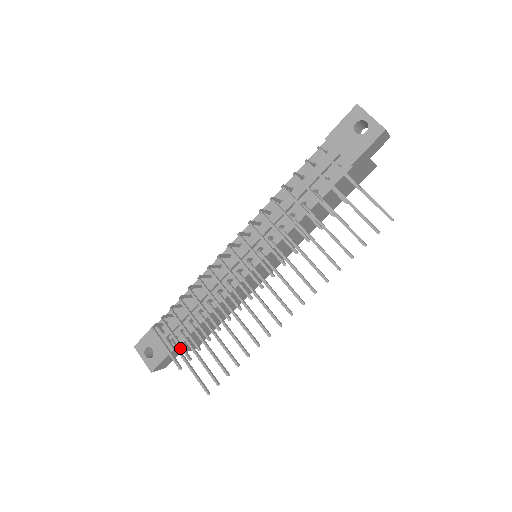
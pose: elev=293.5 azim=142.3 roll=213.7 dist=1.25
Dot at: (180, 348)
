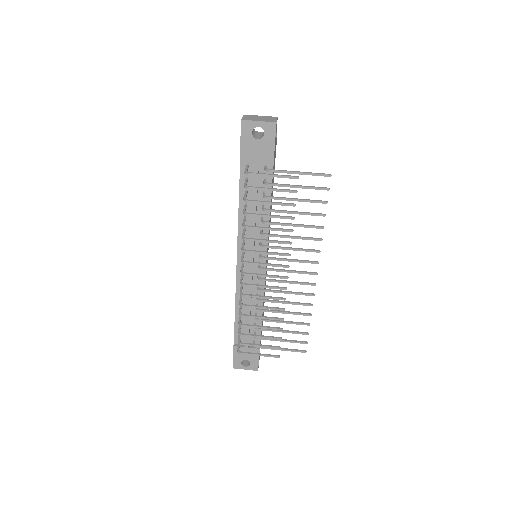
Dot at: occluded
